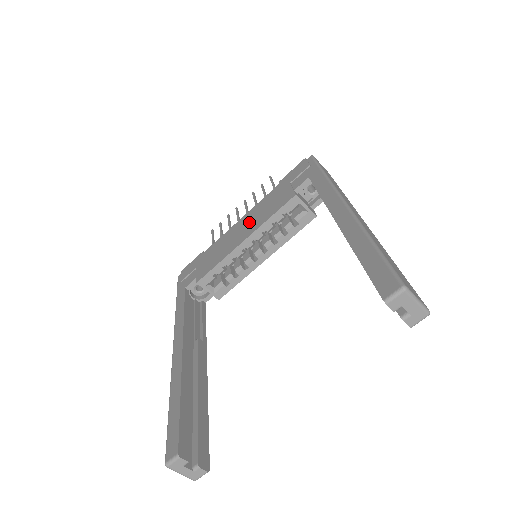
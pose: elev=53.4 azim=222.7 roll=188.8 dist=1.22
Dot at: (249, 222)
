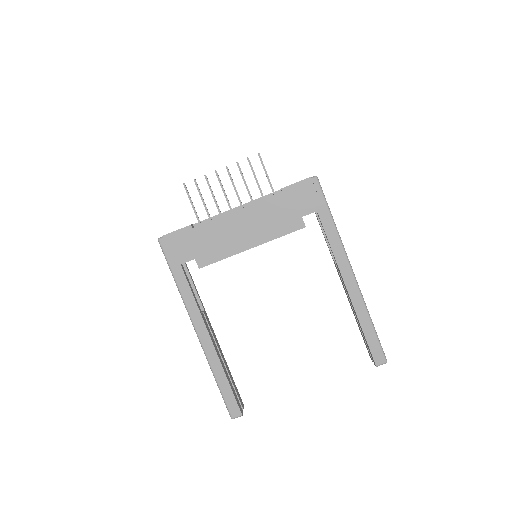
Dot at: (253, 225)
